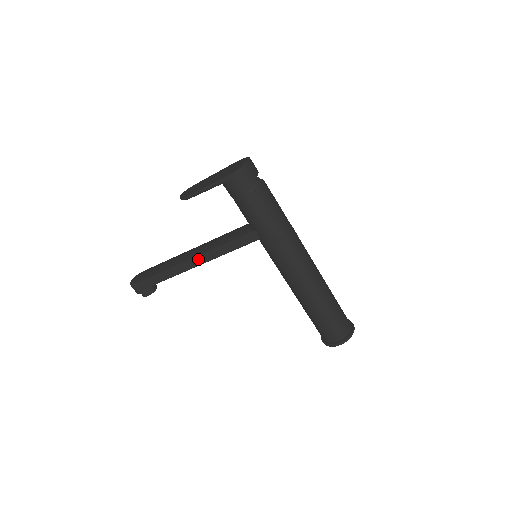
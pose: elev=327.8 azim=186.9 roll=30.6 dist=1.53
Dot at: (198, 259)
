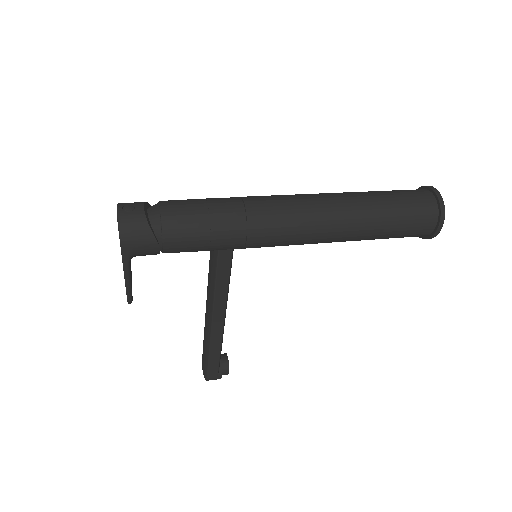
Dot at: (216, 318)
